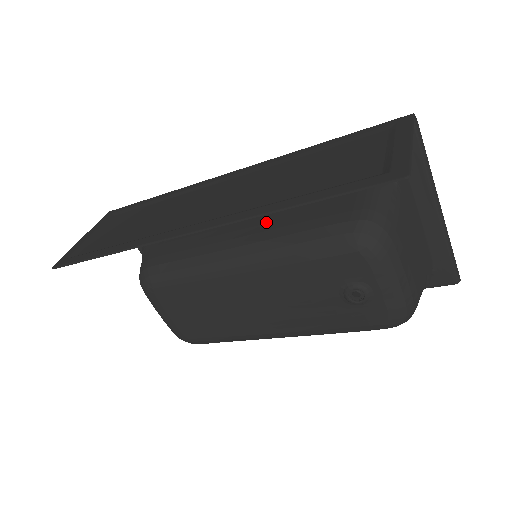
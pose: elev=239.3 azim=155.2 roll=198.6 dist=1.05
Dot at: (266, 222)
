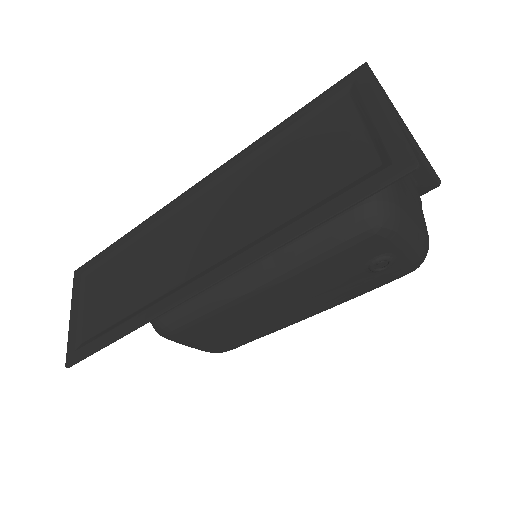
Dot at: occluded
